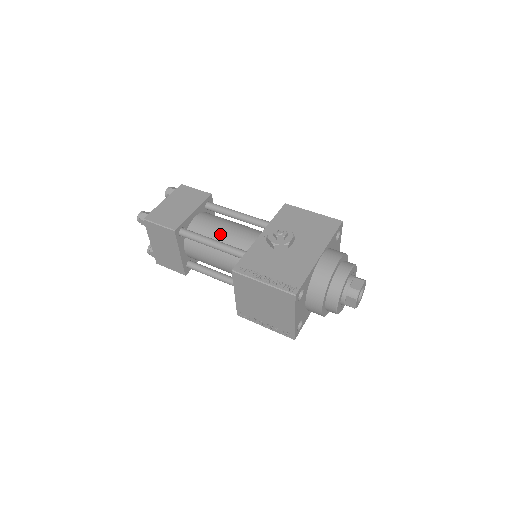
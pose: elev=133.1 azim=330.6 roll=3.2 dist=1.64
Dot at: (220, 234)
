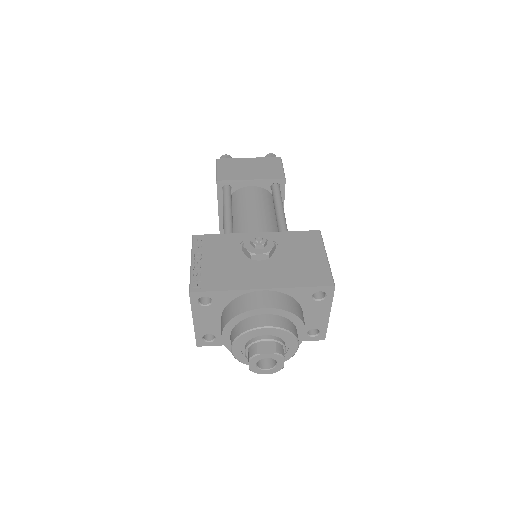
Dot at: (243, 211)
